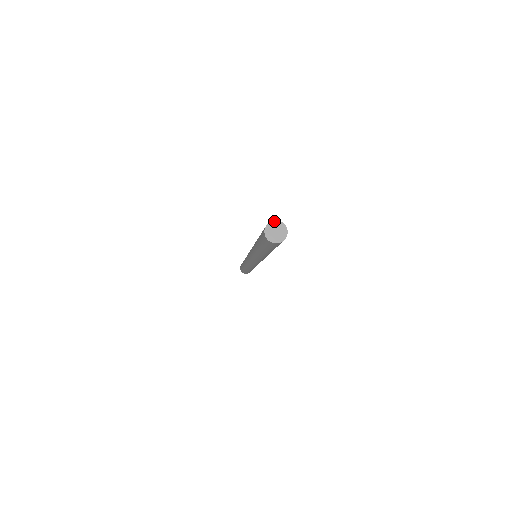
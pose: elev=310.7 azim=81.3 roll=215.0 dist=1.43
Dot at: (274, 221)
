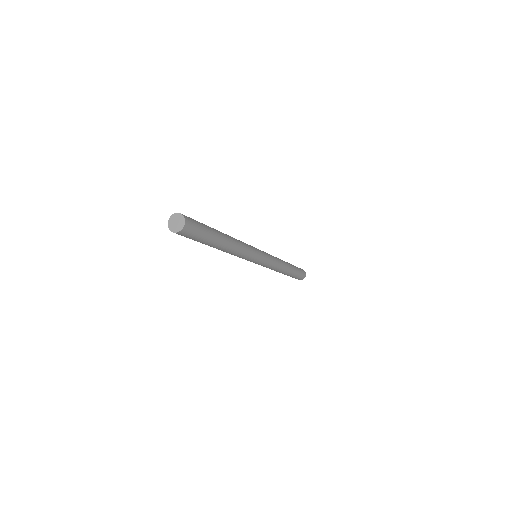
Dot at: (177, 213)
